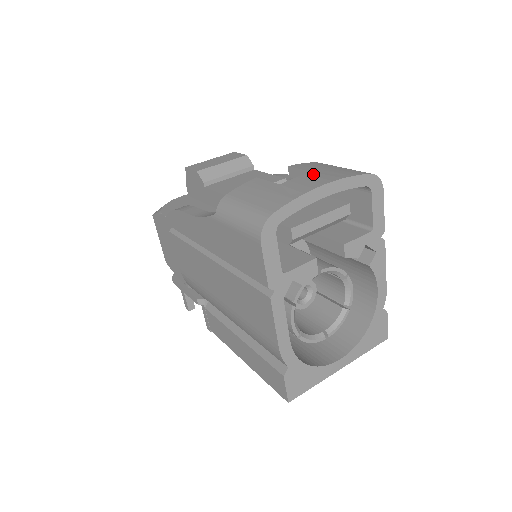
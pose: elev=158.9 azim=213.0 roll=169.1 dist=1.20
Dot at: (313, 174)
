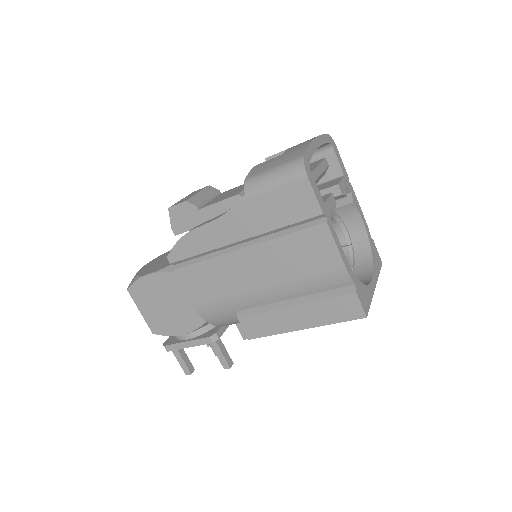
Dot at: occluded
